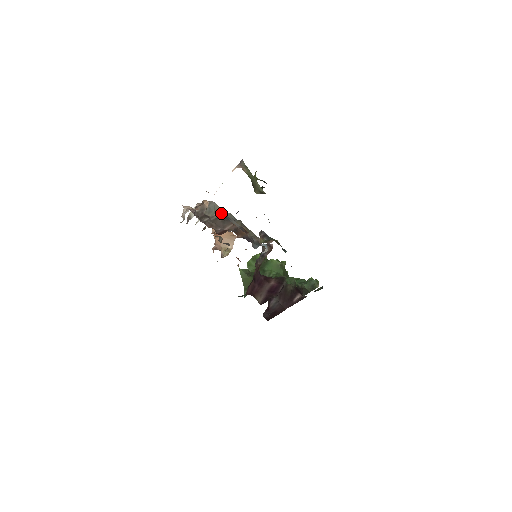
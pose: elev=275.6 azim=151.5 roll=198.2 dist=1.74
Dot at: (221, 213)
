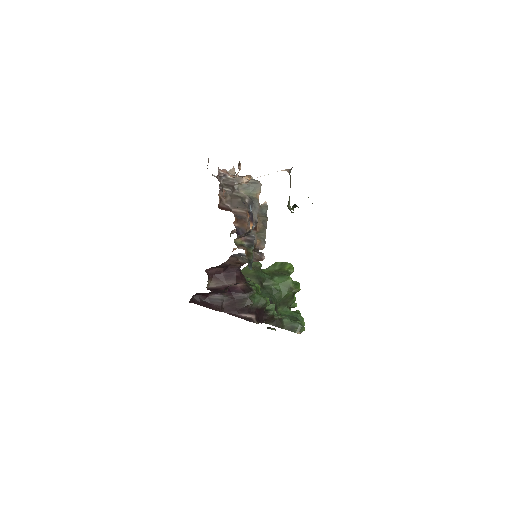
Dot at: (254, 197)
